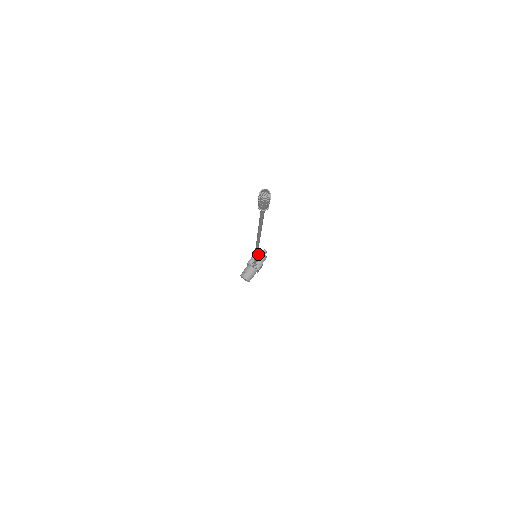
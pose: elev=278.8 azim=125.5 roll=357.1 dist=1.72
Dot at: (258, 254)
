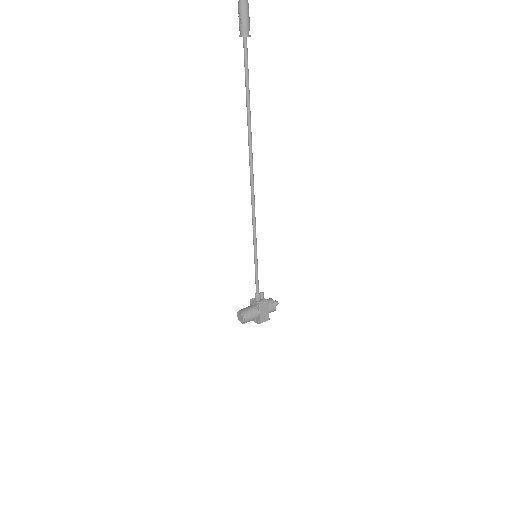
Dot at: occluded
